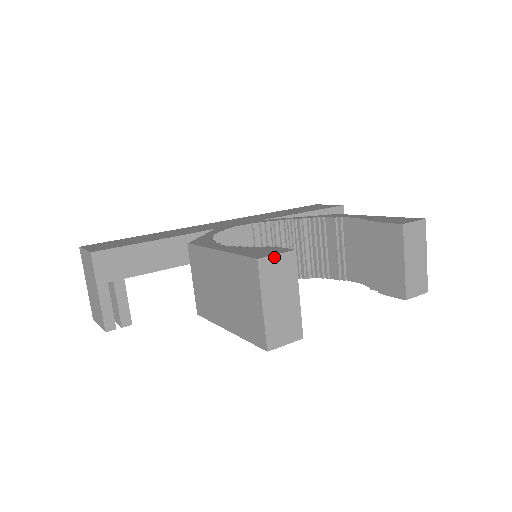
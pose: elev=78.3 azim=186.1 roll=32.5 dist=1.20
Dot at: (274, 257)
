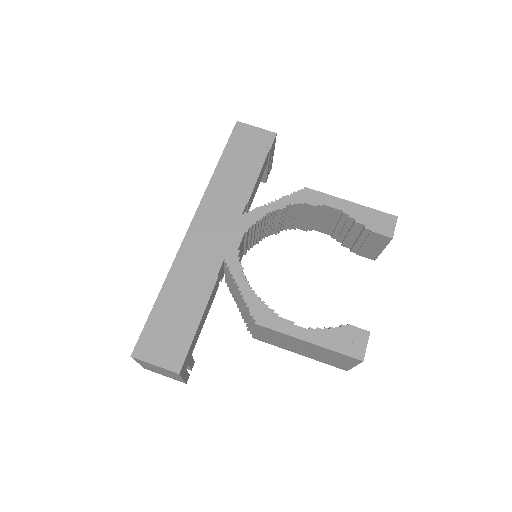
Dot at: occluded
